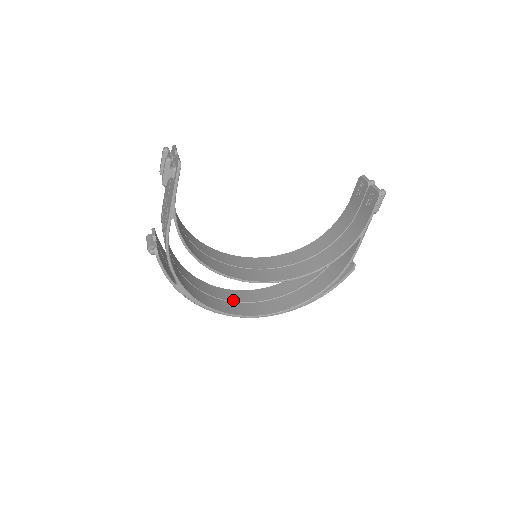
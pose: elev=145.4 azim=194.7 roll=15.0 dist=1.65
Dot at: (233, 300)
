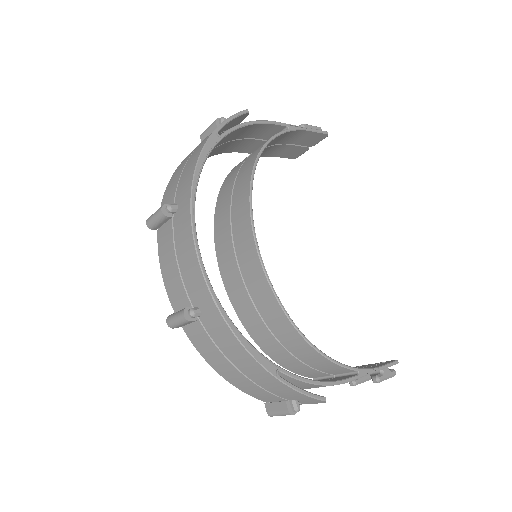
Dot at: occluded
